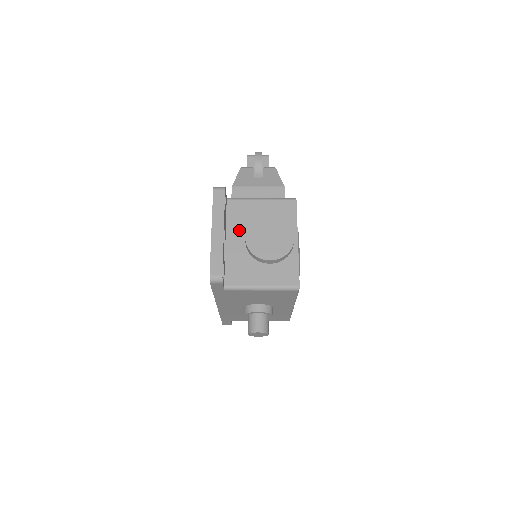
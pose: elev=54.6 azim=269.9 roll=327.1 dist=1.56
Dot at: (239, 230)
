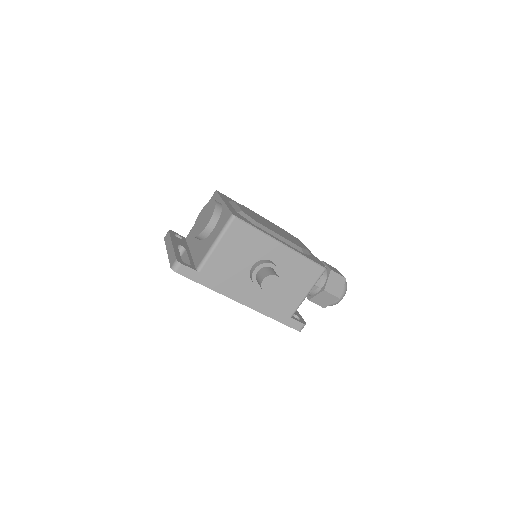
Dot at: (195, 240)
